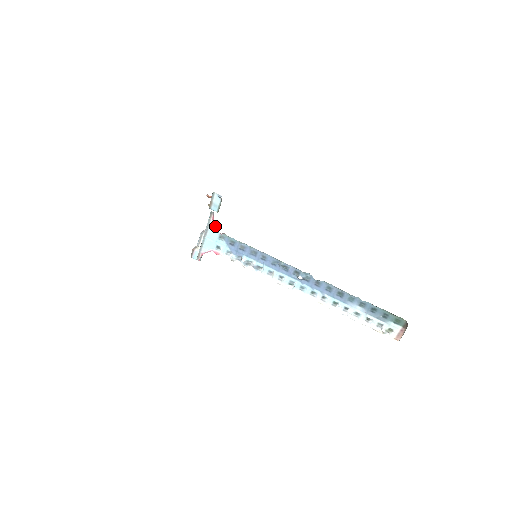
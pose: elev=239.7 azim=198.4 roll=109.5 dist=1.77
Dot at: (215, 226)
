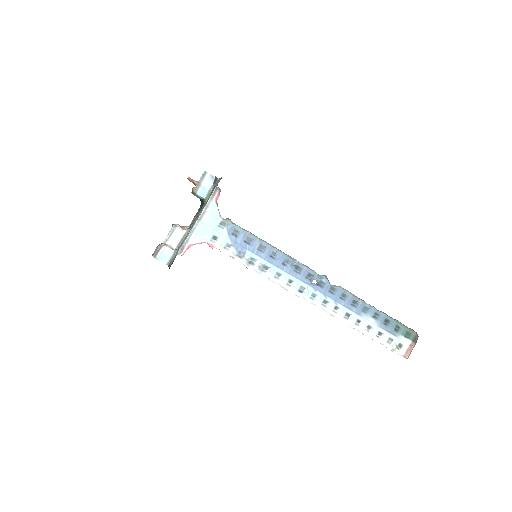
Dot at: (217, 208)
